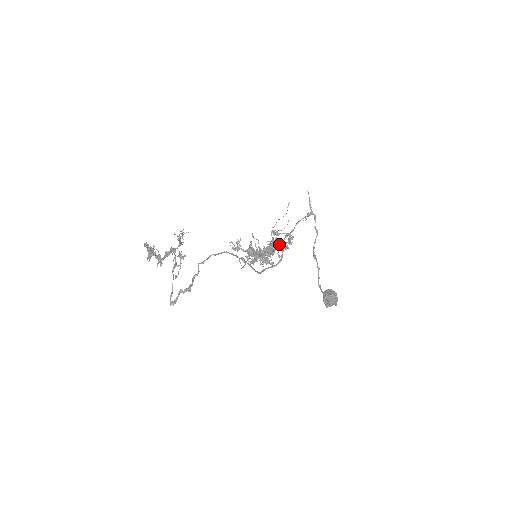
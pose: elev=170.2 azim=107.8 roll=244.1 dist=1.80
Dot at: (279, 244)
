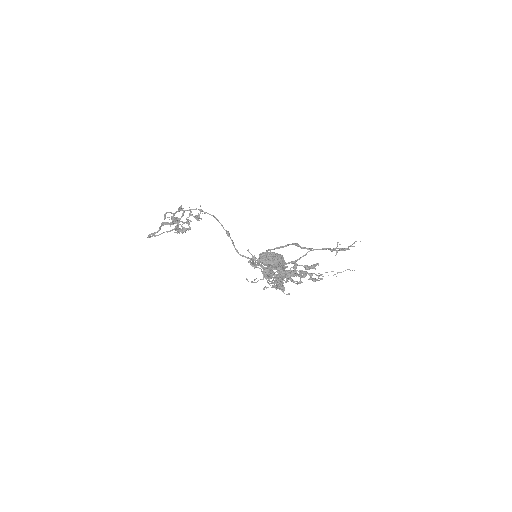
Dot at: (294, 265)
